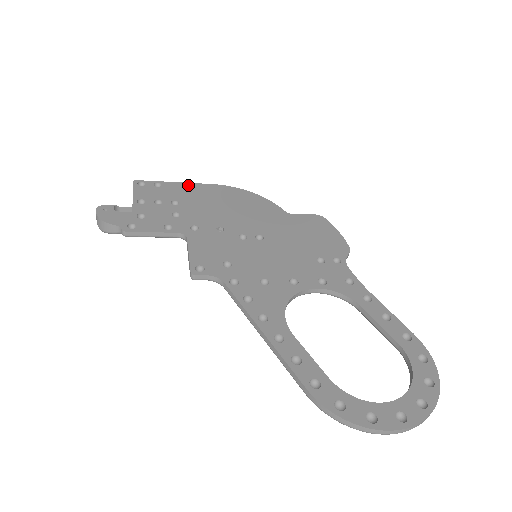
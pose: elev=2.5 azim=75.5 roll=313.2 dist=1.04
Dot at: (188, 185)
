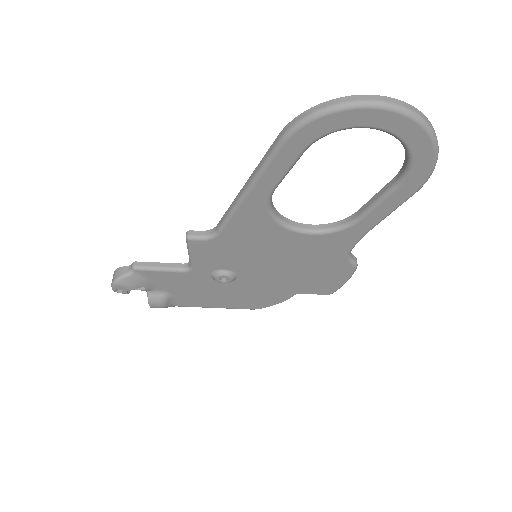
Dot at: occluded
